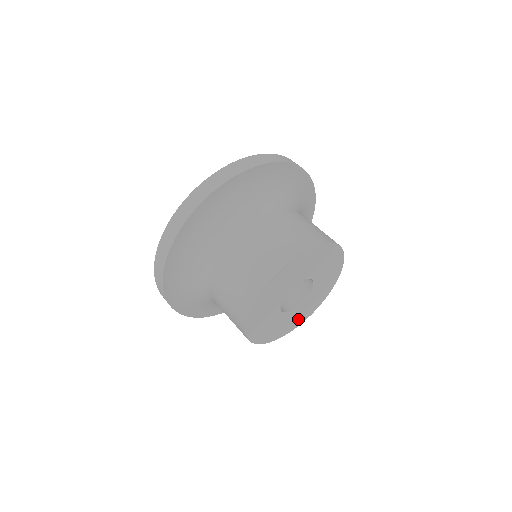
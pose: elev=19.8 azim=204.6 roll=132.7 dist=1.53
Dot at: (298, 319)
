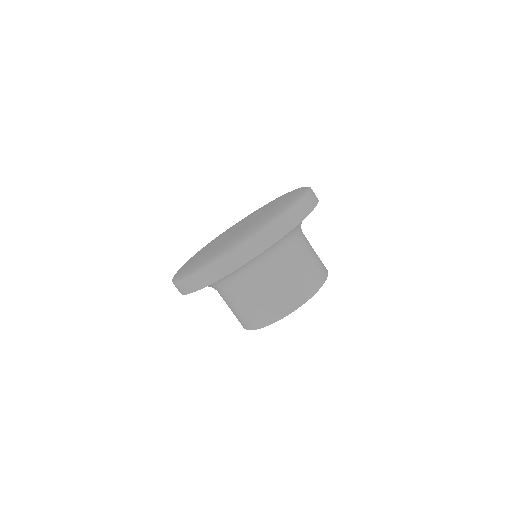
Dot at: occluded
